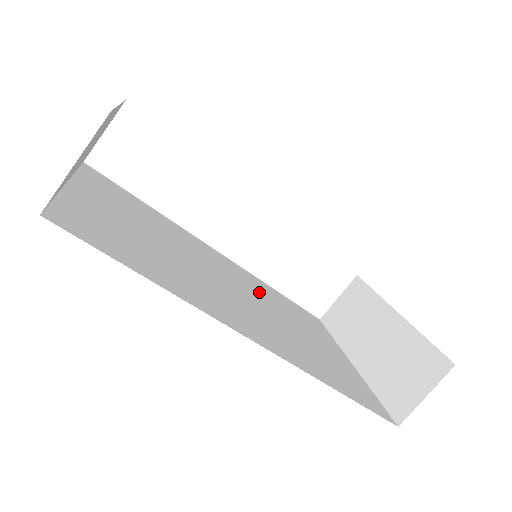
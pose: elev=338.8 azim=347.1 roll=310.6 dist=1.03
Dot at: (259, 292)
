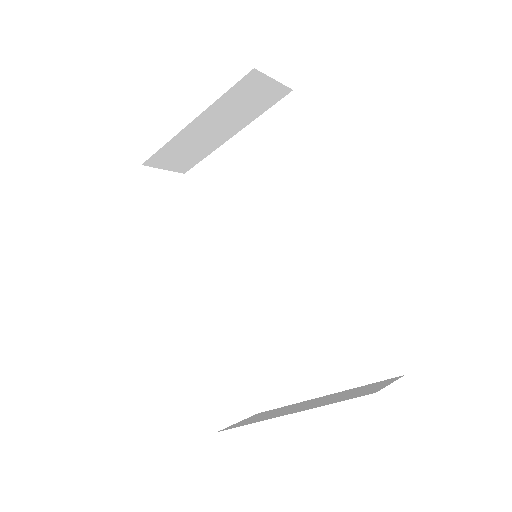
Dot at: occluded
